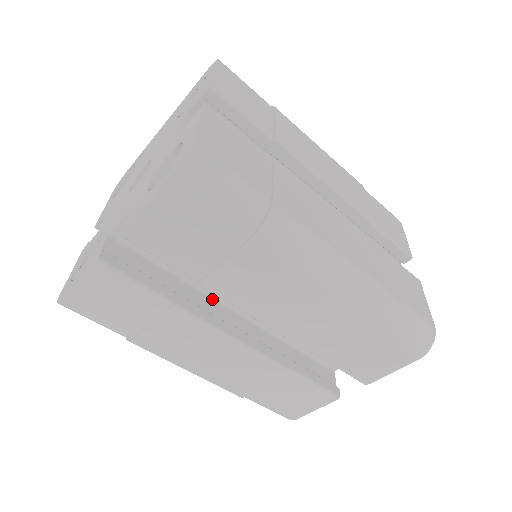
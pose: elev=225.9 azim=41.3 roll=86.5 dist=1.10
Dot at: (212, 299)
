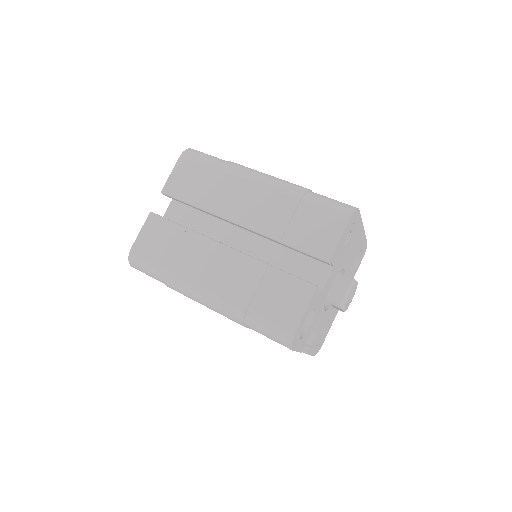
Dot at: occluded
